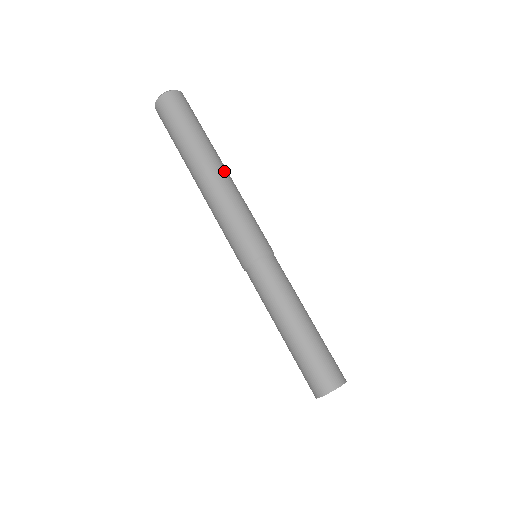
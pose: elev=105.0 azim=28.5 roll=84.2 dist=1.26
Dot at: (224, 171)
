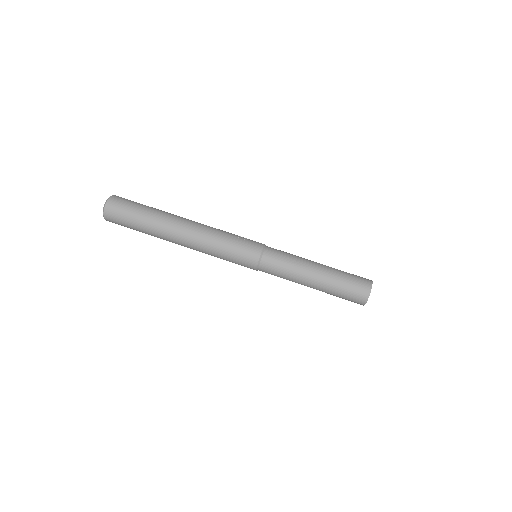
Dot at: (187, 227)
